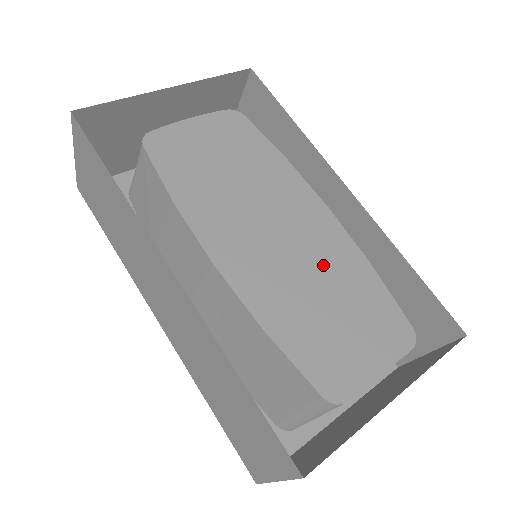
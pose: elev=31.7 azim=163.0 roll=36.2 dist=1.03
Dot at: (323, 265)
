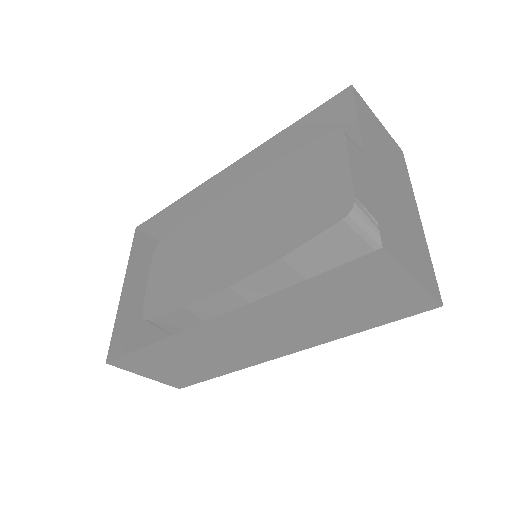
Dot at: (264, 200)
